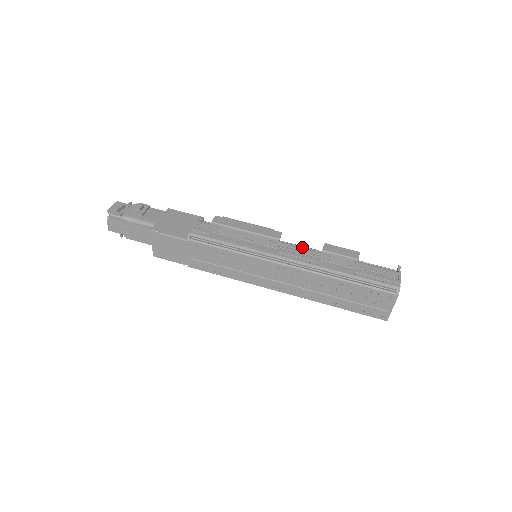
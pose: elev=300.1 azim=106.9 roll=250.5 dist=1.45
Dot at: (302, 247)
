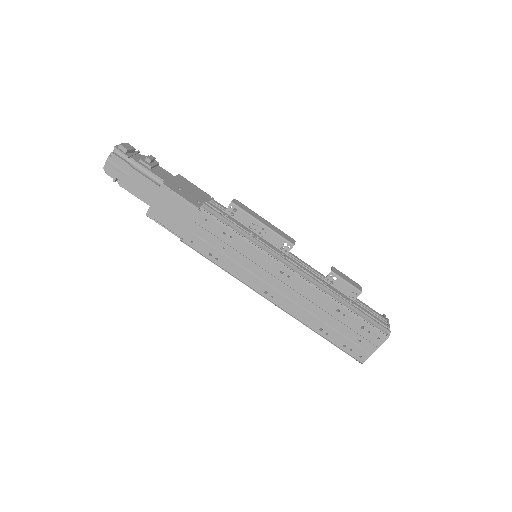
Dot at: occluded
